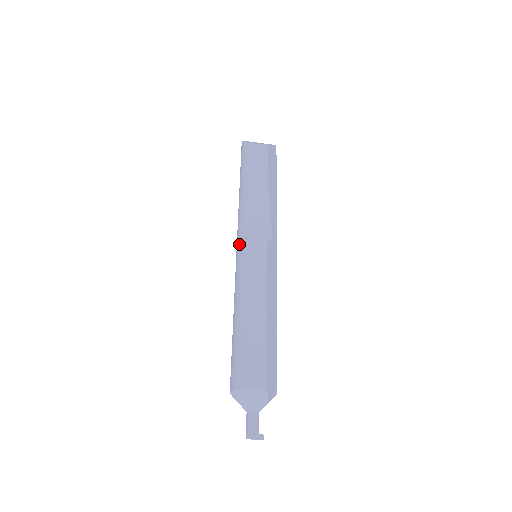
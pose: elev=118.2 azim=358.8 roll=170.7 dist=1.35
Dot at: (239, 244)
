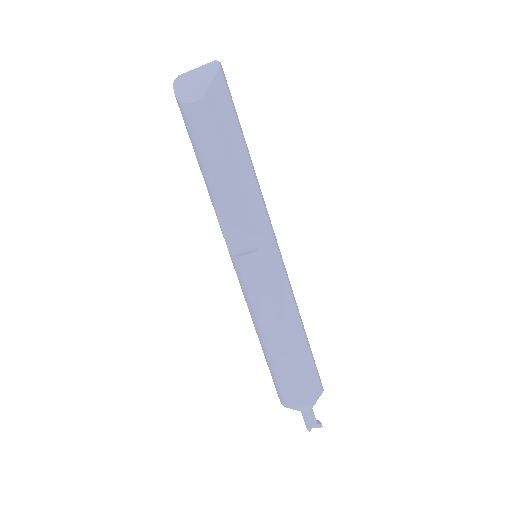
Dot at: occluded
